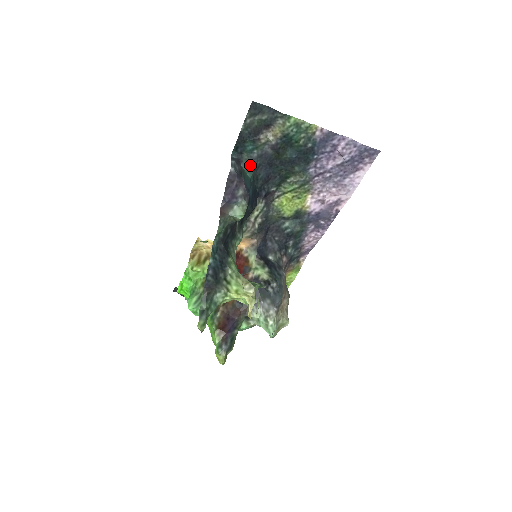
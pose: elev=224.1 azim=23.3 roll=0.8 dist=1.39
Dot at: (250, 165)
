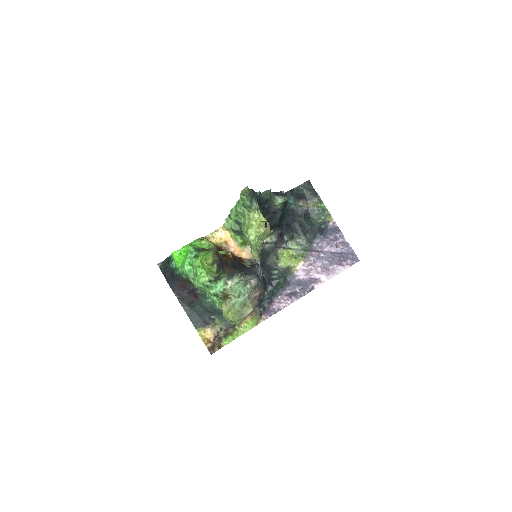
Dot at: (286, 209)
